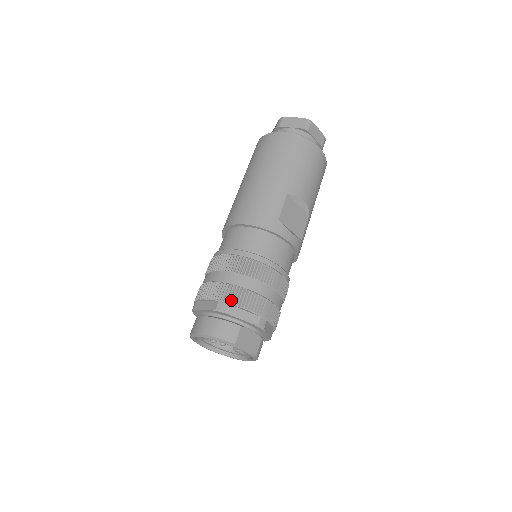
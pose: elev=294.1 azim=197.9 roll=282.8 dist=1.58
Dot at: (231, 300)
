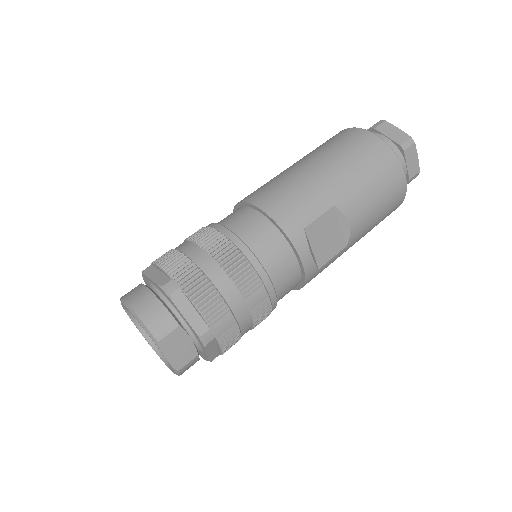
Dot at: (186, 287)
